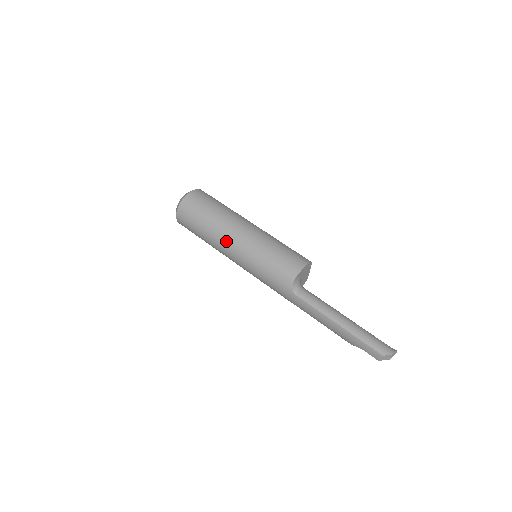
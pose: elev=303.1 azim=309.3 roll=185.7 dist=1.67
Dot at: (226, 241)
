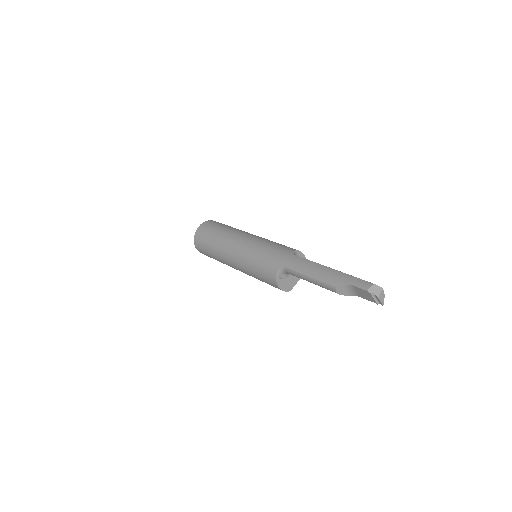
Dot at: (242, 233)
